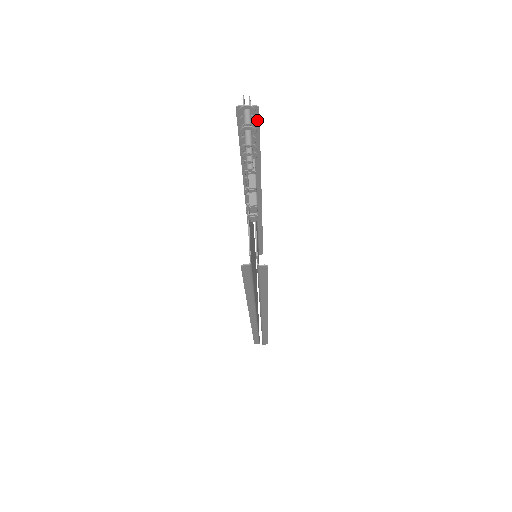
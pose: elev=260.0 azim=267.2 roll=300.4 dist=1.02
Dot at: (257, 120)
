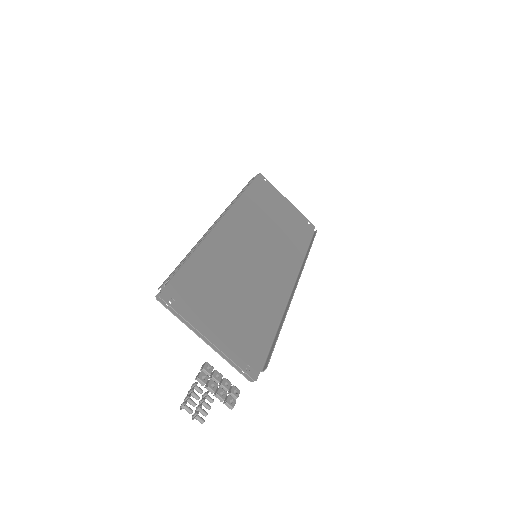
Dot at: (174, 274)
